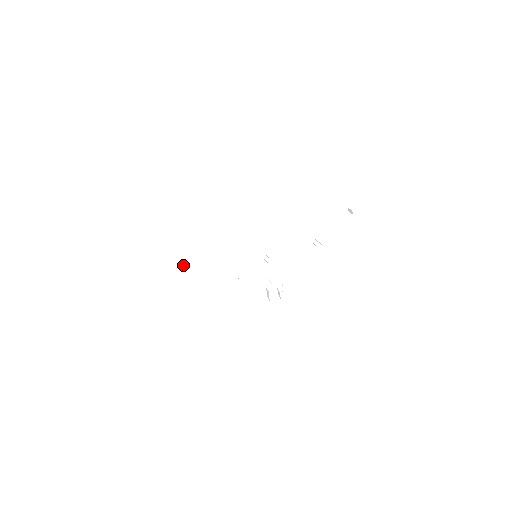
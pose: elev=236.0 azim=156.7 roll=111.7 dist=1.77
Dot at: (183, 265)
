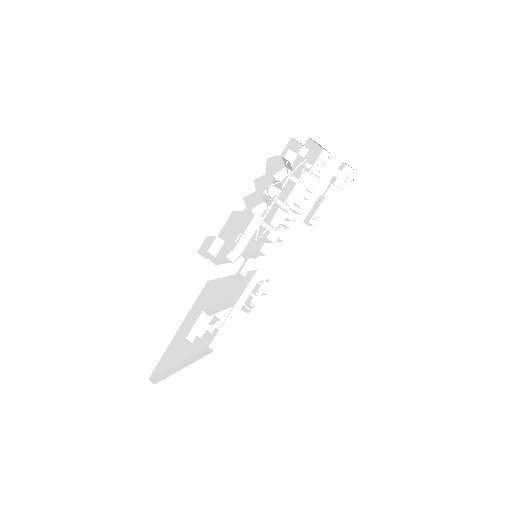
Dot at: (190, 363)
